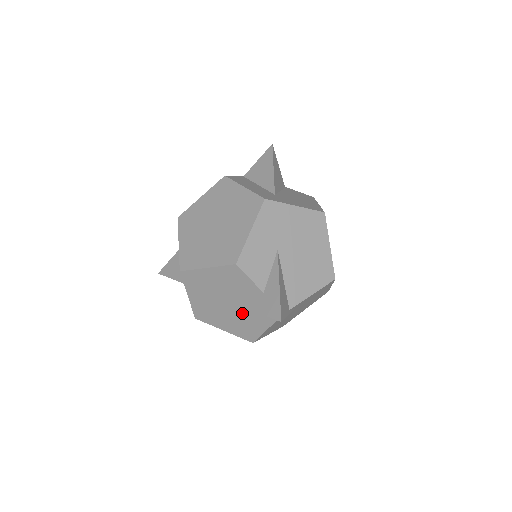
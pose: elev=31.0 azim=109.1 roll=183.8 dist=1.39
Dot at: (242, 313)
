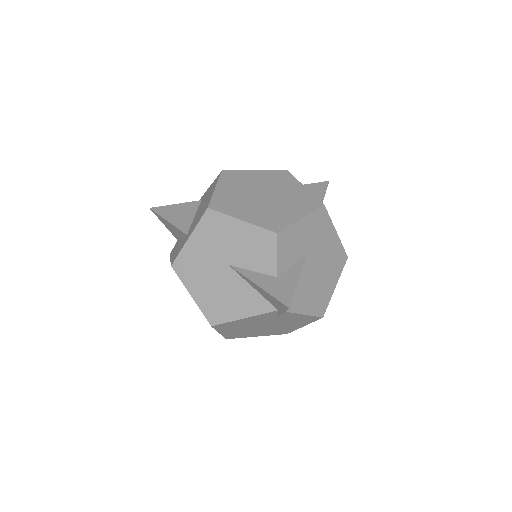
Dot at: (232, 287)
